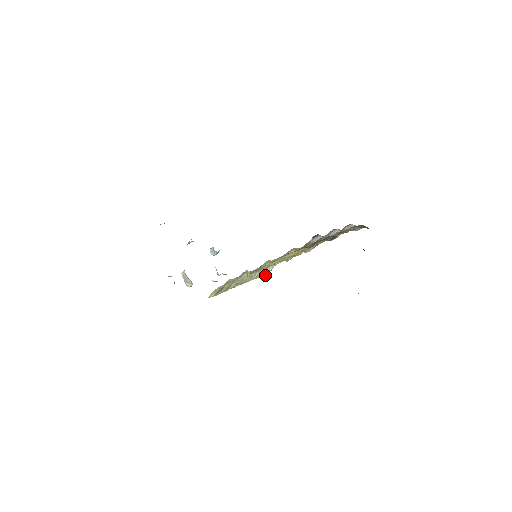
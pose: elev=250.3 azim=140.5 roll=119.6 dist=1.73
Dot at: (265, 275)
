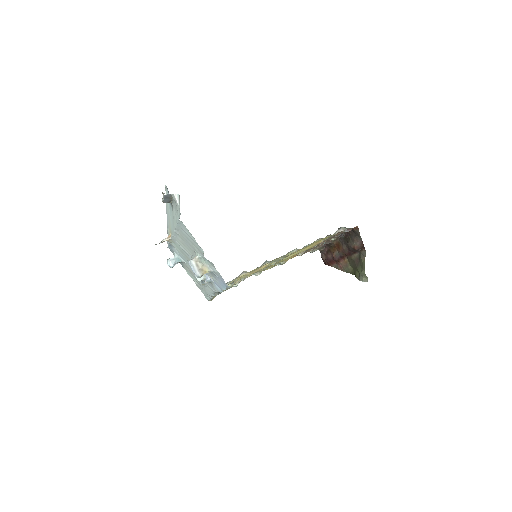
Dot at: (211, 300)
